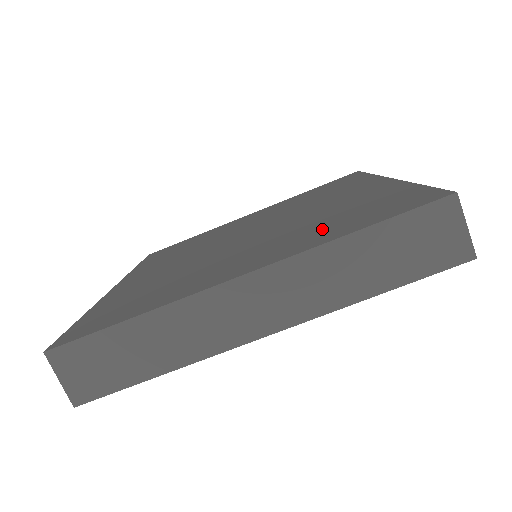
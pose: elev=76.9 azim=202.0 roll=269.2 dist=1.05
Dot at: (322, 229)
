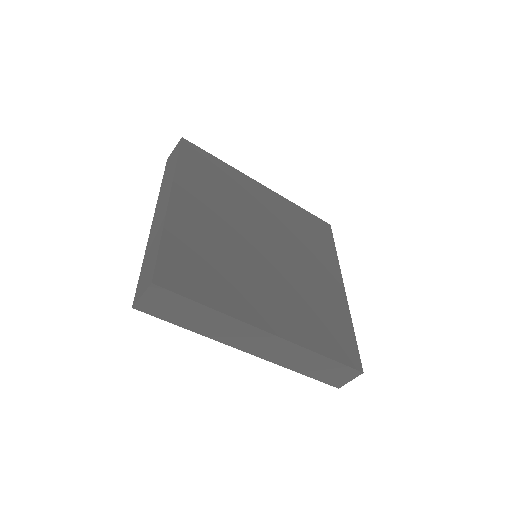
Dot at: (310, 323)
